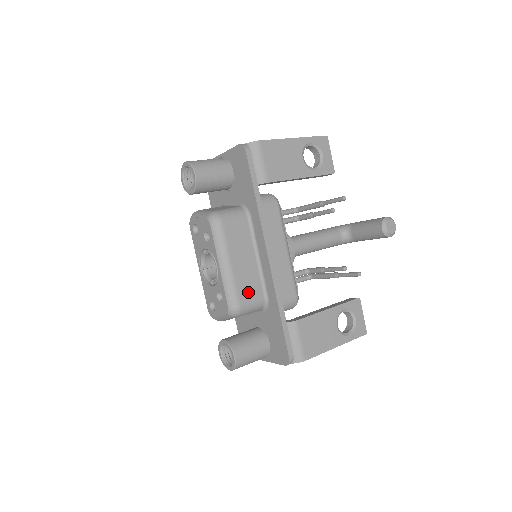
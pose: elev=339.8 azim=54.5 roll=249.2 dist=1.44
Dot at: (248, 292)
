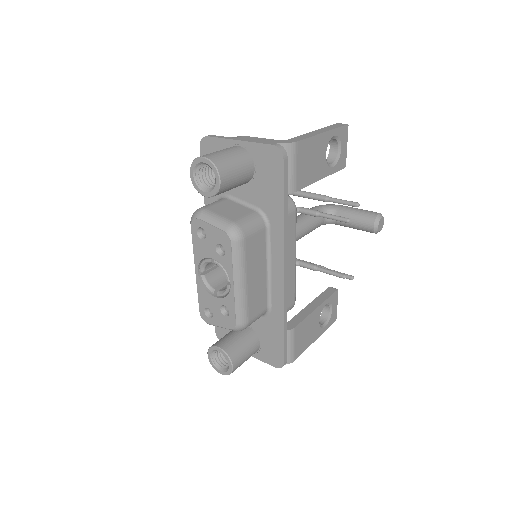
Dot at: (256, 307)
